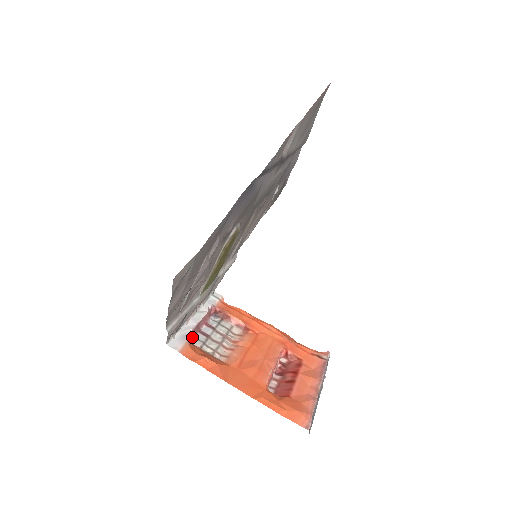
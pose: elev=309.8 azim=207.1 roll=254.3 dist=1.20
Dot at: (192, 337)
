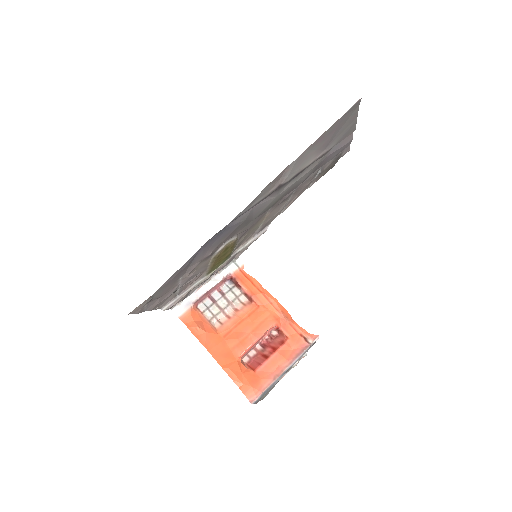
Dot at: (199, 302)
